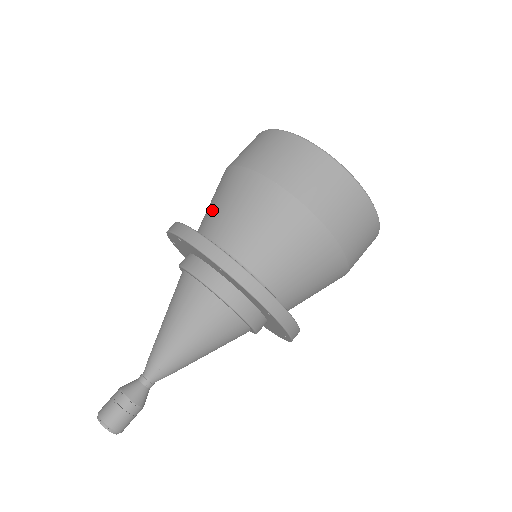
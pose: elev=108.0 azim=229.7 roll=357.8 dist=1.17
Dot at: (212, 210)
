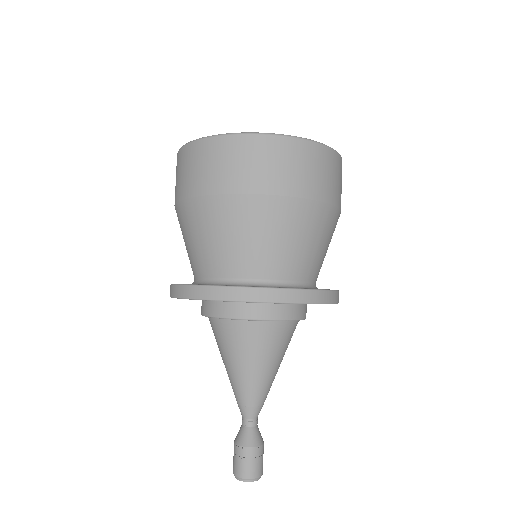
Dot at: (198, 251)
